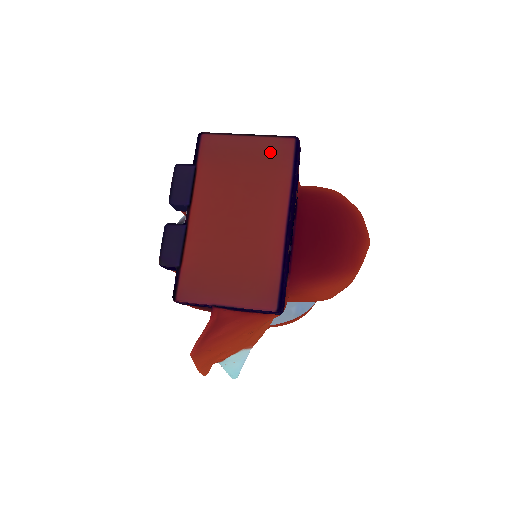
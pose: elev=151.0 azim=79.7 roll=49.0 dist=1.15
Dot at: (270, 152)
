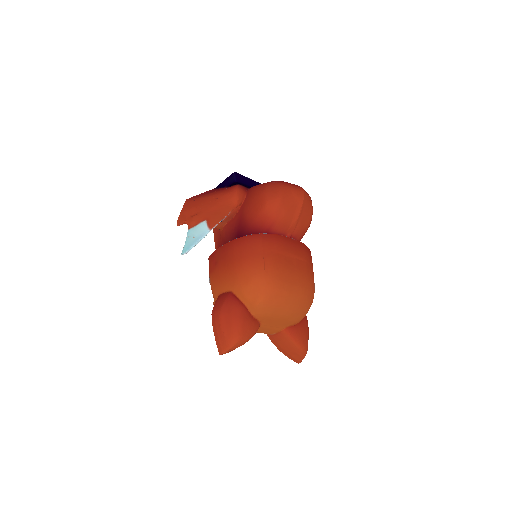
Dot at: occluded
